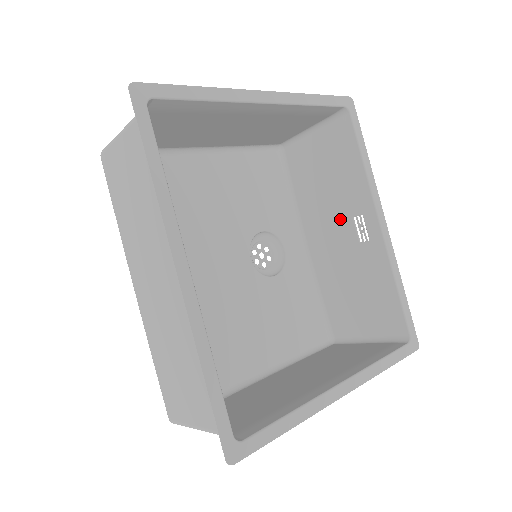
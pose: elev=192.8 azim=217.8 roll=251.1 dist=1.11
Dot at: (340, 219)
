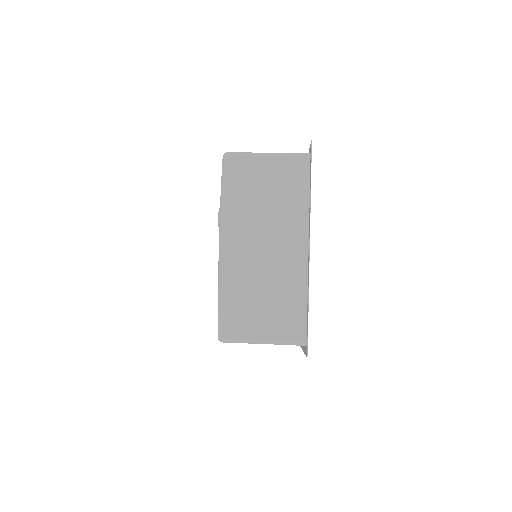
Dot at: occluded
